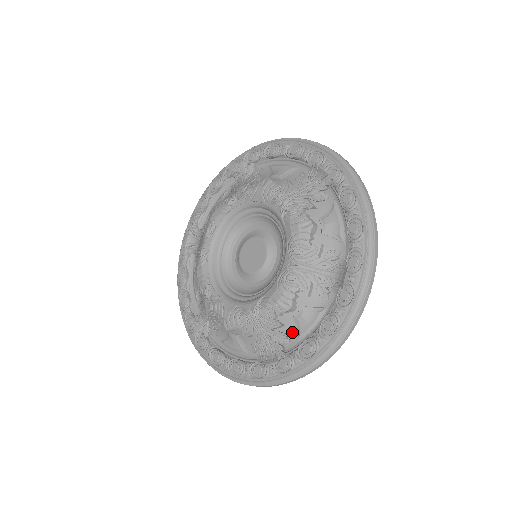
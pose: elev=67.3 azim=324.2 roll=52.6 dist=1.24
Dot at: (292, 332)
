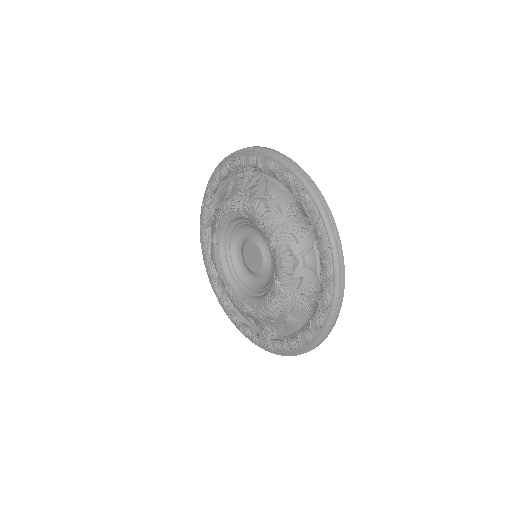
Dot at: (281, 326)
